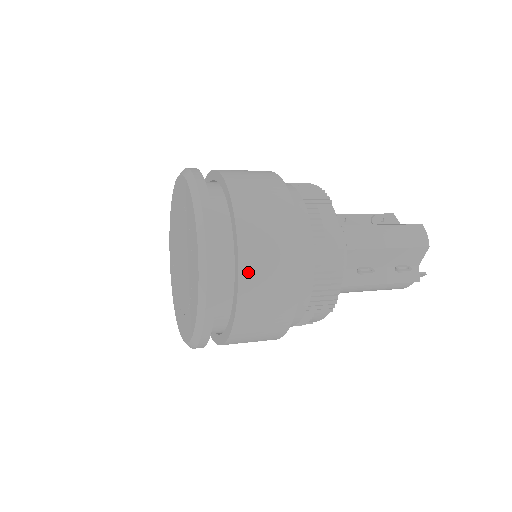
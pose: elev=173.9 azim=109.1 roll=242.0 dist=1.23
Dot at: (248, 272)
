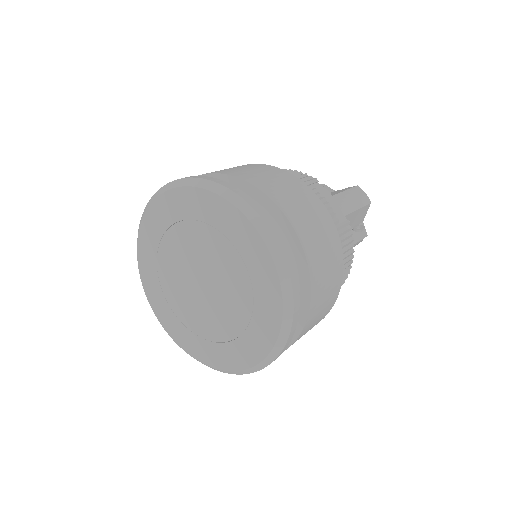
Dot at: (314, 265)
